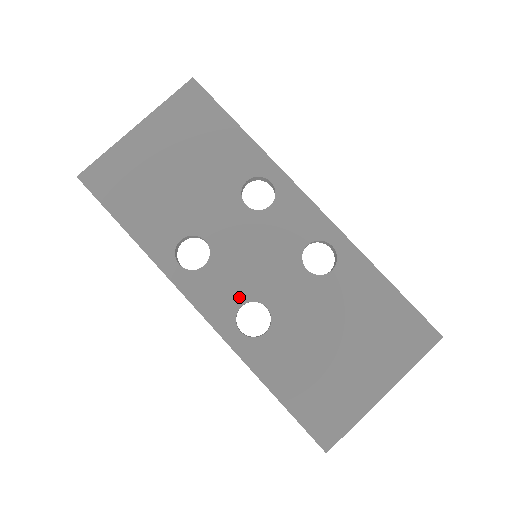
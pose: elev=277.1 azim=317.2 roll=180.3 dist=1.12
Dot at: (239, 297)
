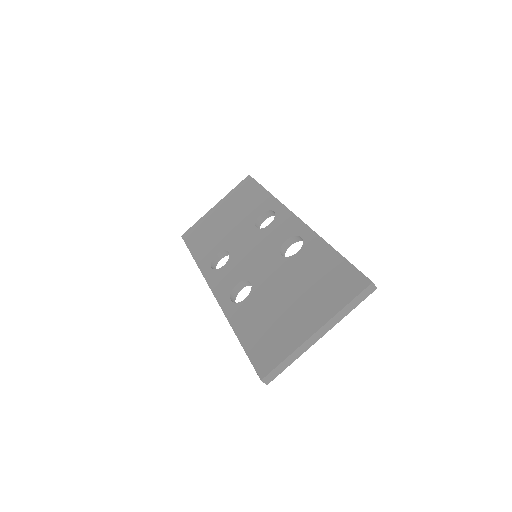
Dot at: (237, 279)
